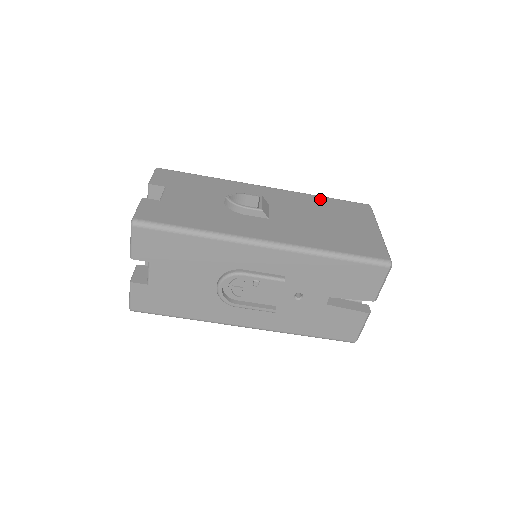
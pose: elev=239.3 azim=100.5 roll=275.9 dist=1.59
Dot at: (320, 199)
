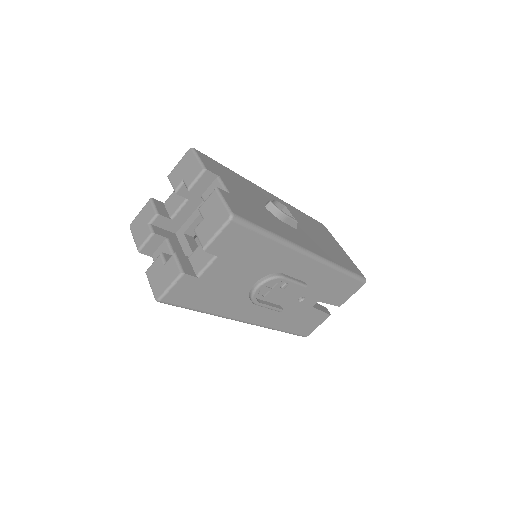
Dot at: (302, 214)
